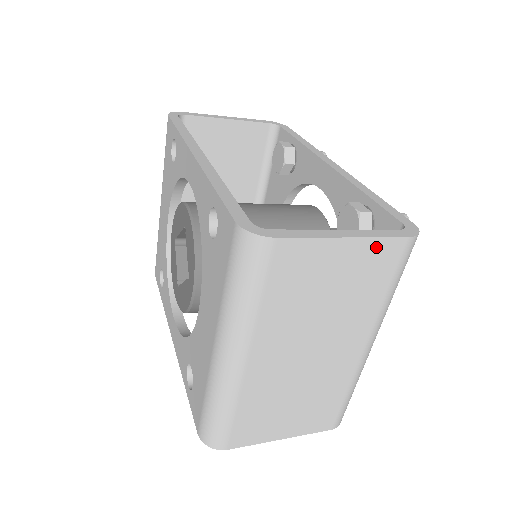
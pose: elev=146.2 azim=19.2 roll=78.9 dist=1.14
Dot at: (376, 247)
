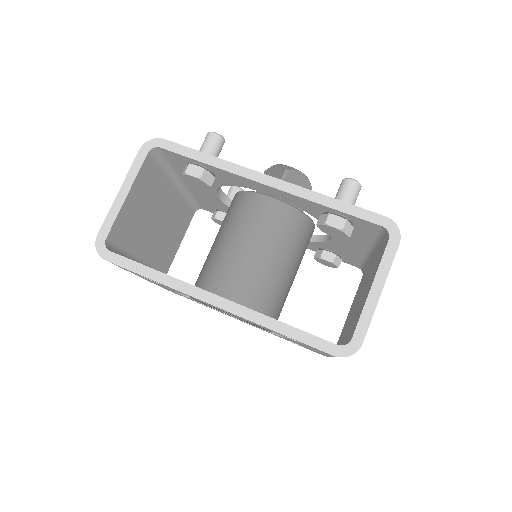
Dot at: (389, 268)
